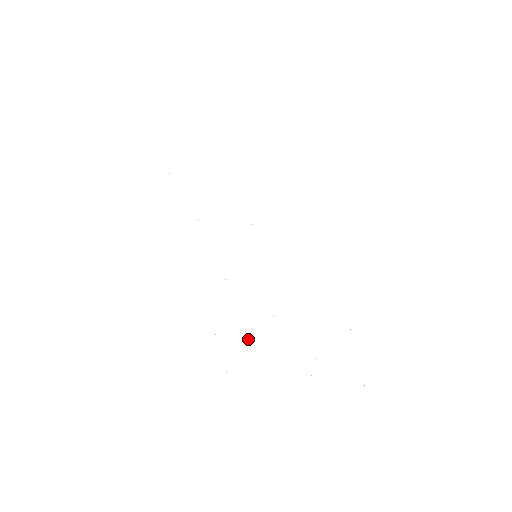
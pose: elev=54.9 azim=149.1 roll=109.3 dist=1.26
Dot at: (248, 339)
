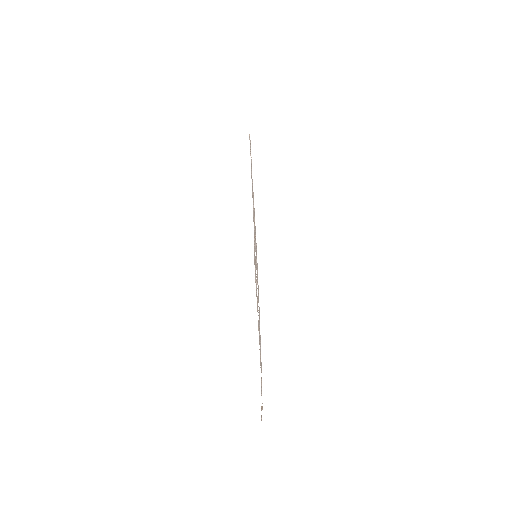
Dot at: occluded
